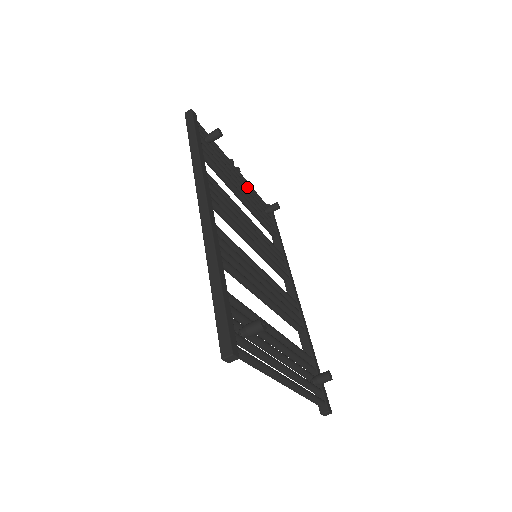
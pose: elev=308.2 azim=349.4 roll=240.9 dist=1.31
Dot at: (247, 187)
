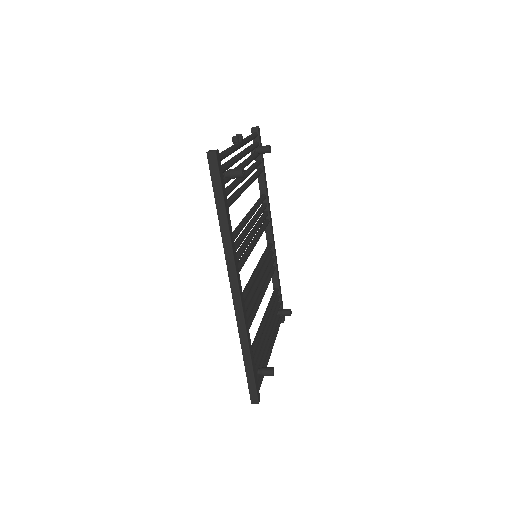
Dot at: occluded
